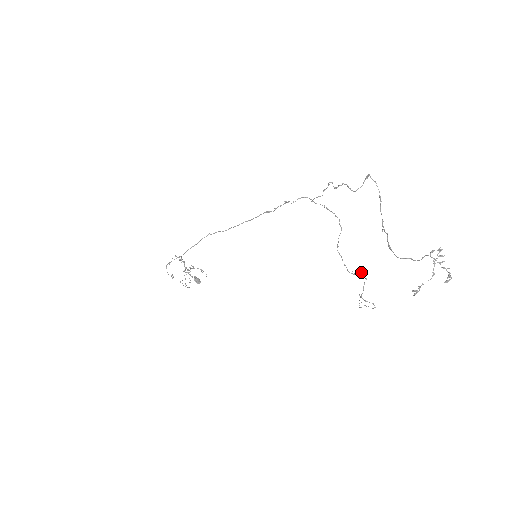
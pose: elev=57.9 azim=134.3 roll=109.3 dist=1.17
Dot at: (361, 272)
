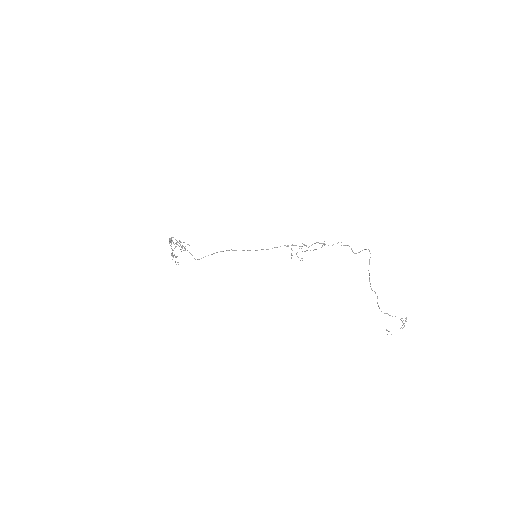
Dot at: occluded
